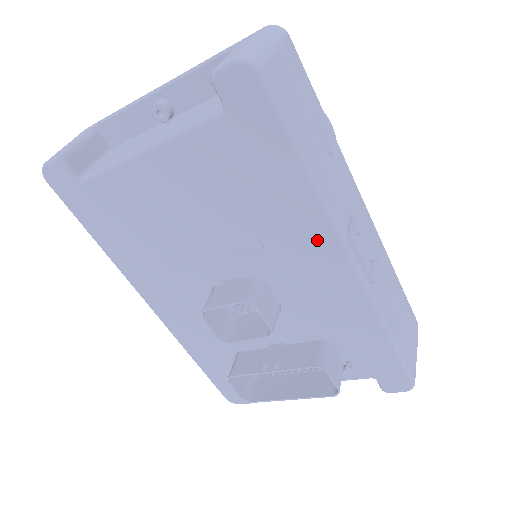
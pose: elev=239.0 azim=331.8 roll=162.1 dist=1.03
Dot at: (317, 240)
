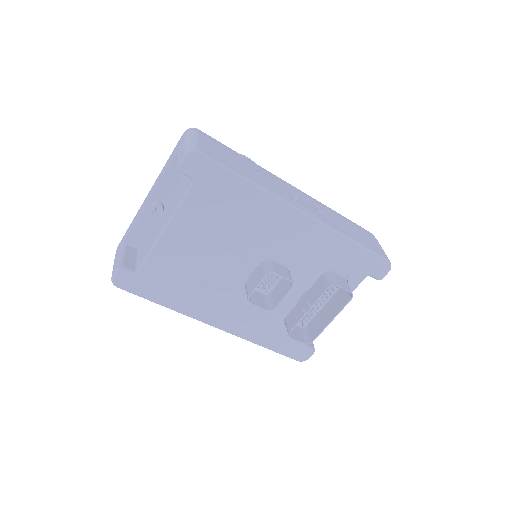
Dot at: (280, 215)
